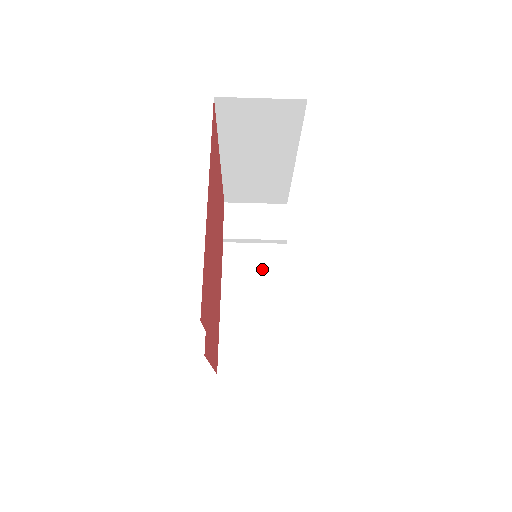
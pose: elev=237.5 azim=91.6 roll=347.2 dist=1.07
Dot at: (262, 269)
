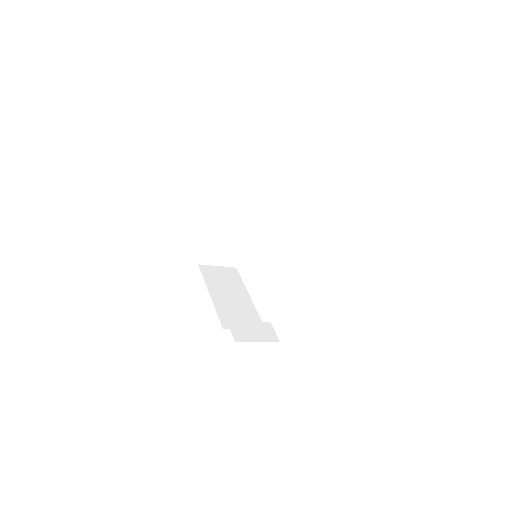
Dot at: (245, 211)
